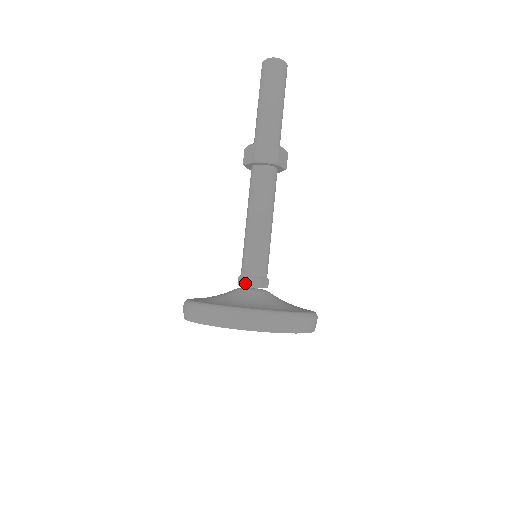
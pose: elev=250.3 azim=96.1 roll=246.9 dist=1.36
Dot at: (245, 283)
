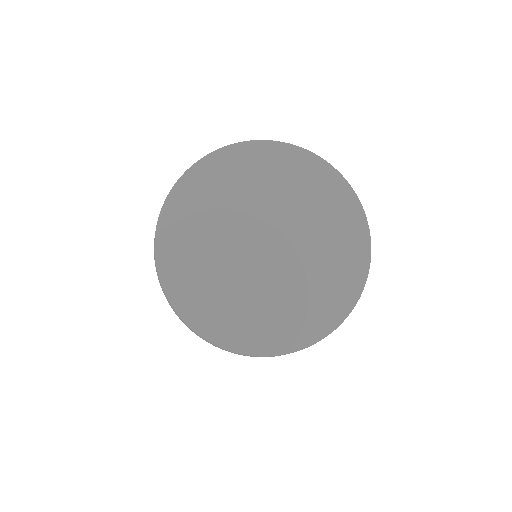
Dot at: occluded
